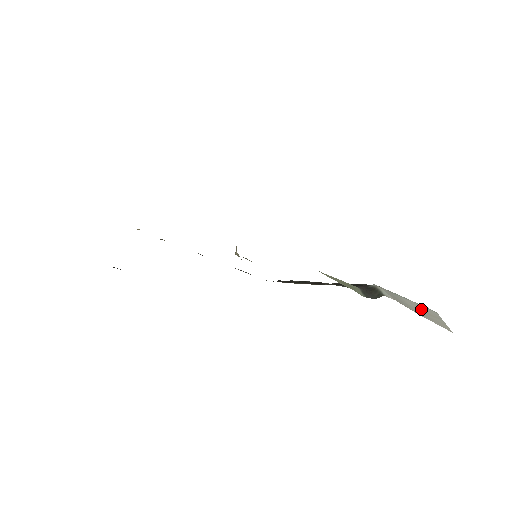
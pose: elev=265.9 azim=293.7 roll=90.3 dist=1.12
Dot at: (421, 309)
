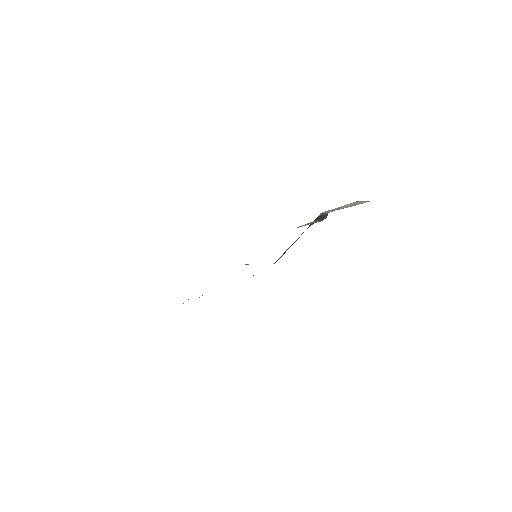
Dot at: (349, 205)
